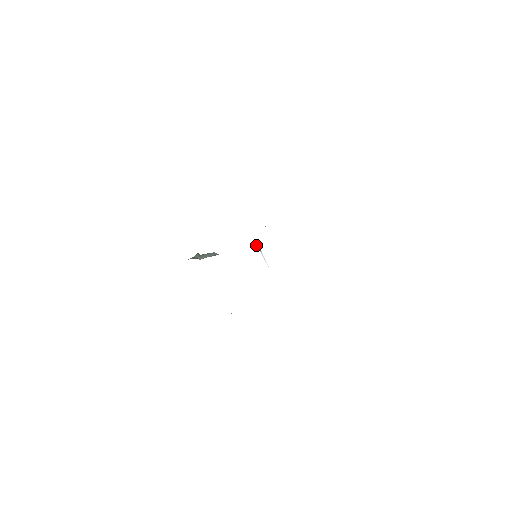
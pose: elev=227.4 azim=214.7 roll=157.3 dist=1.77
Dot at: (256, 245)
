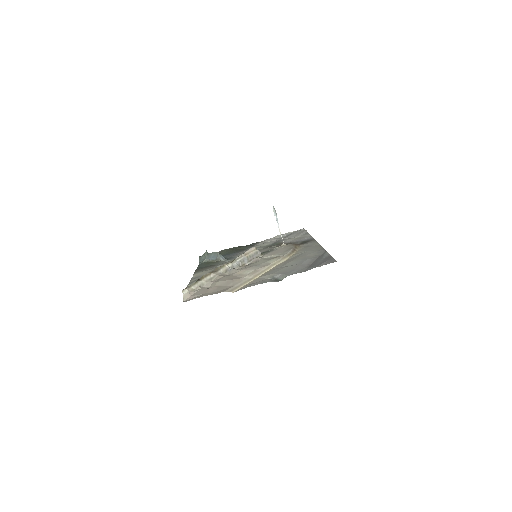
Dot at: occluded
